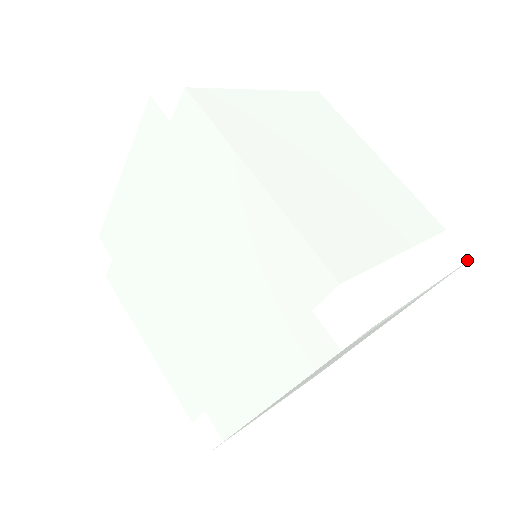
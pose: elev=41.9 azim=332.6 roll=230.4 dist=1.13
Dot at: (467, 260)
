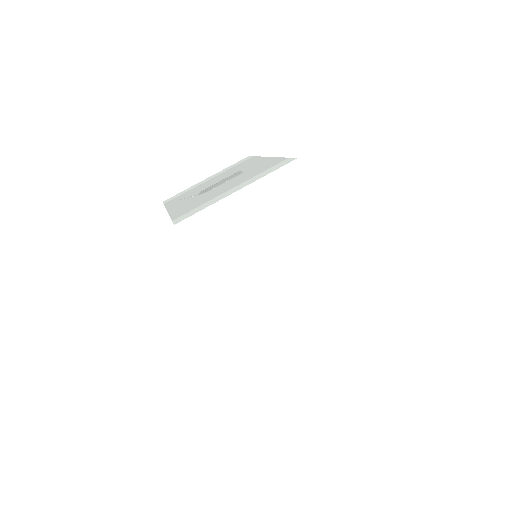
Dot at: occluded
